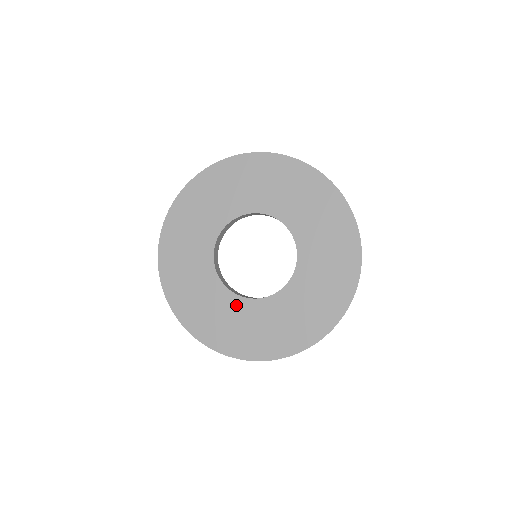
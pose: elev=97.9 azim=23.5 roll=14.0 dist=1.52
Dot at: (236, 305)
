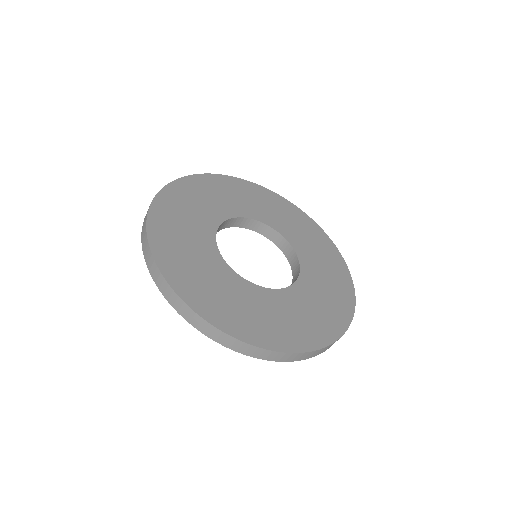
Dot at: (217, 264)
